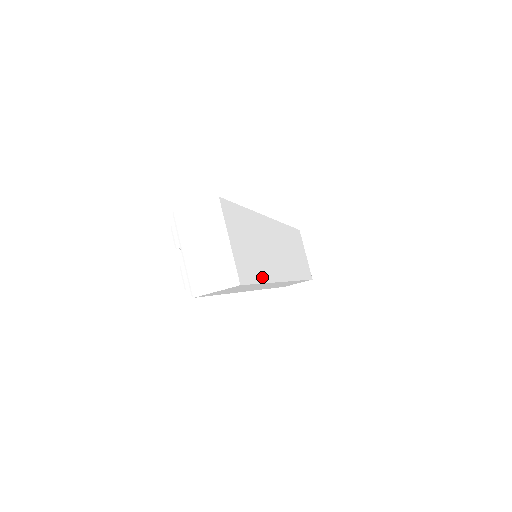
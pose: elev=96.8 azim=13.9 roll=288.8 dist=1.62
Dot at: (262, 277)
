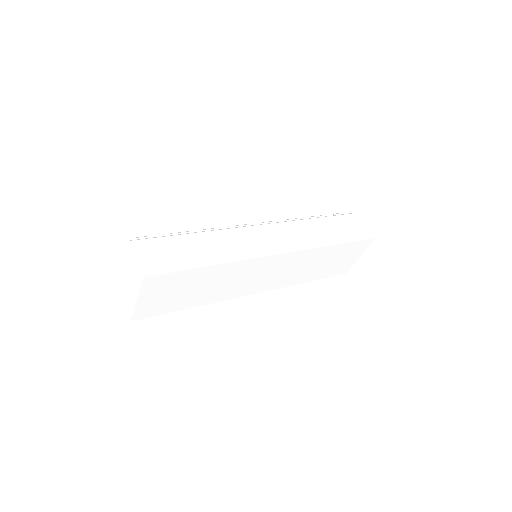
Dot at: (190, 305)
